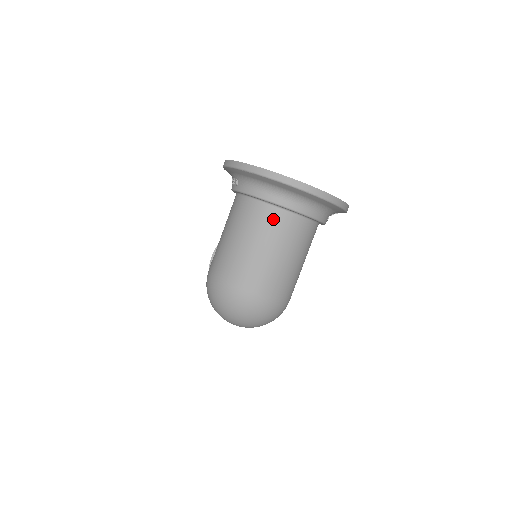
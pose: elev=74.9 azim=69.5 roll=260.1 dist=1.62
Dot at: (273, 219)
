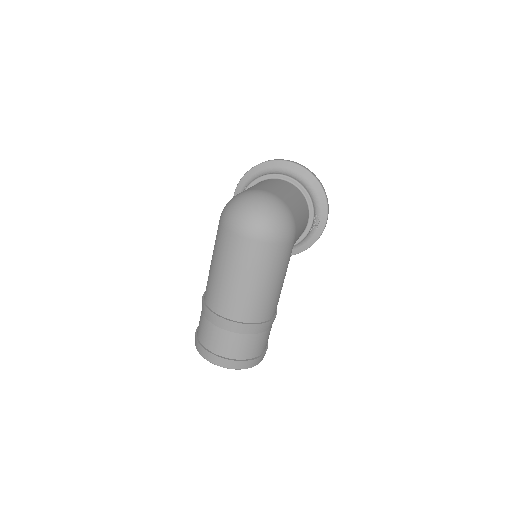
Dot at: (277, 181)
